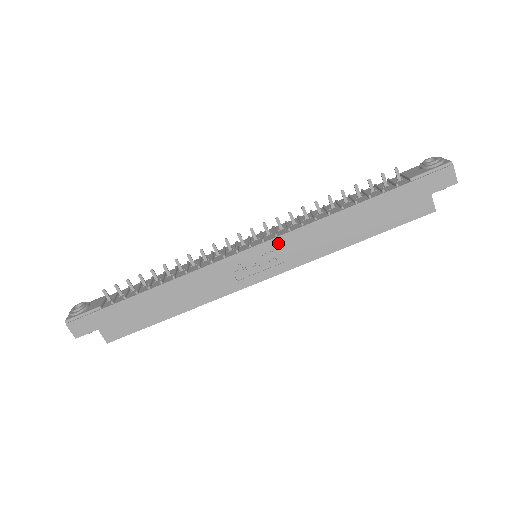
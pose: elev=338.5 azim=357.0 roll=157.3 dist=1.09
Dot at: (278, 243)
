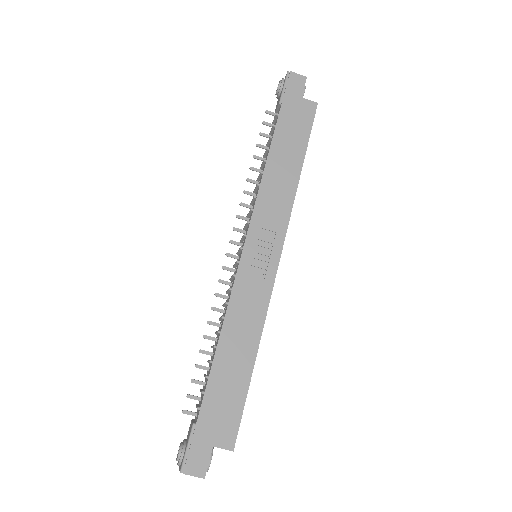
Dot at: (256, 225)
